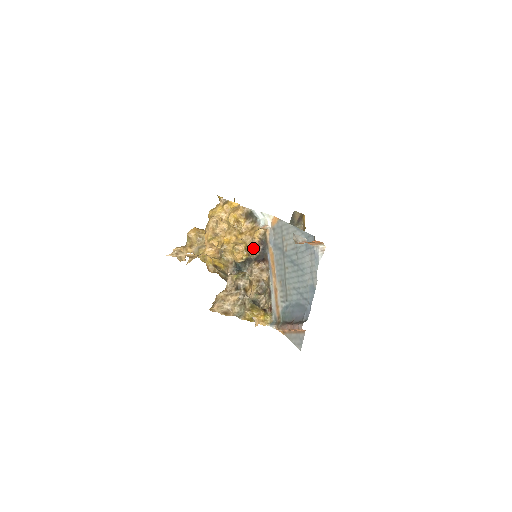
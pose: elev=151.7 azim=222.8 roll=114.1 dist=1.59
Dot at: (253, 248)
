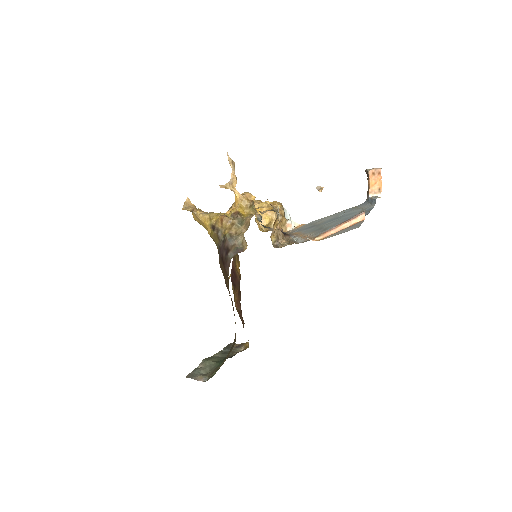
Dot at: occluded
